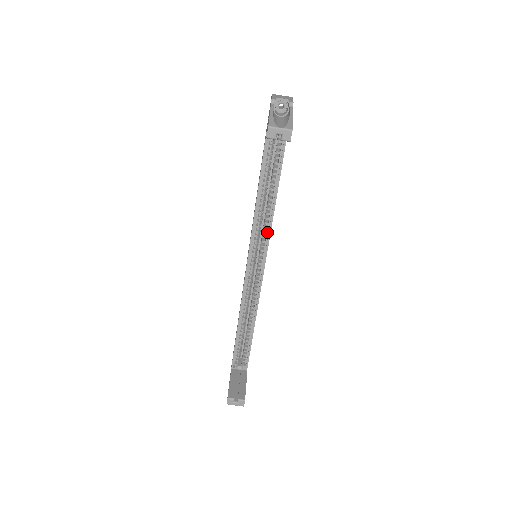
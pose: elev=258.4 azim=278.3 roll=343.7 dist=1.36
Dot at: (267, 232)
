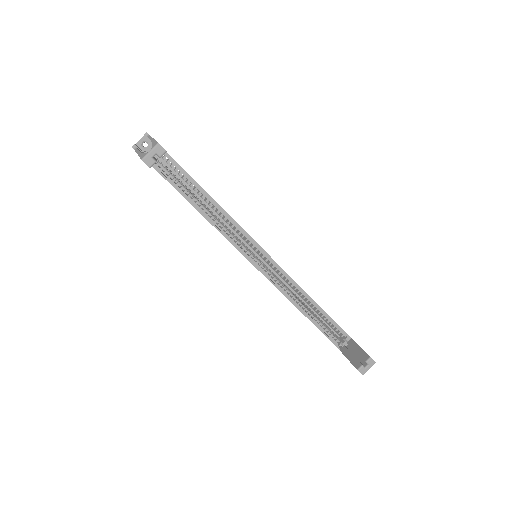
Dot at: (240, 231)
